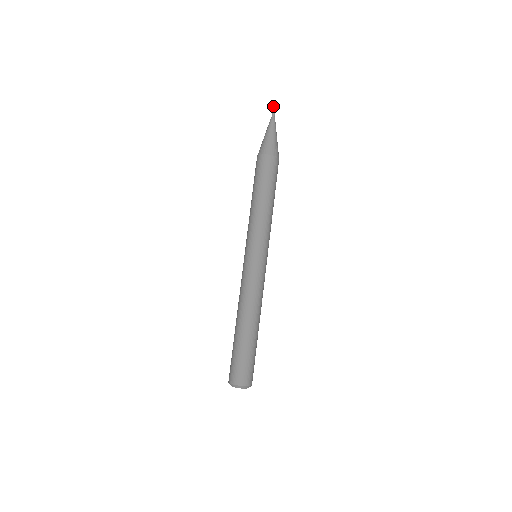
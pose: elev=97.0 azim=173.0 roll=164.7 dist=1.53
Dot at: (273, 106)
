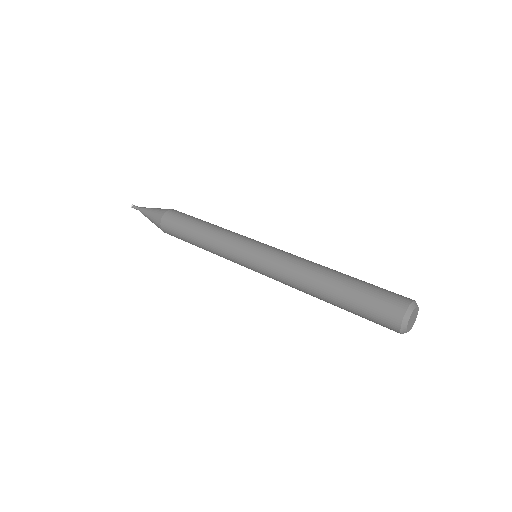
Dot at: (131, 207)
